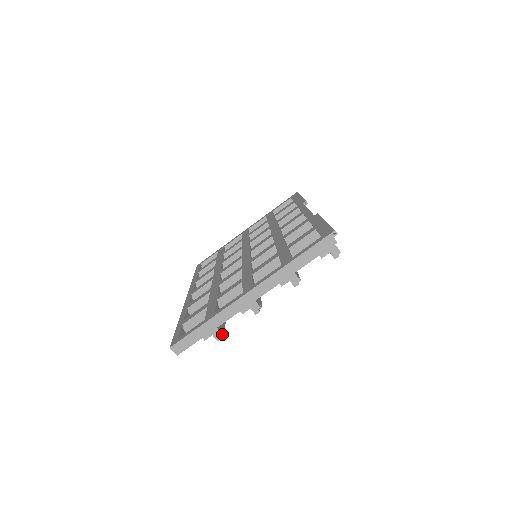
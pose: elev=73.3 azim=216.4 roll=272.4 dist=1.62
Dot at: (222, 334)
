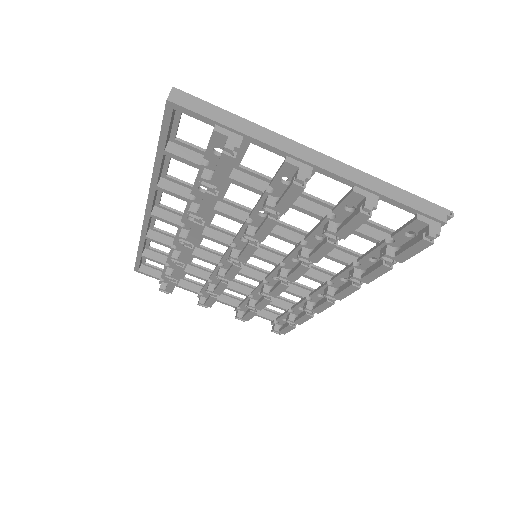
Dot at: (232, 155)
